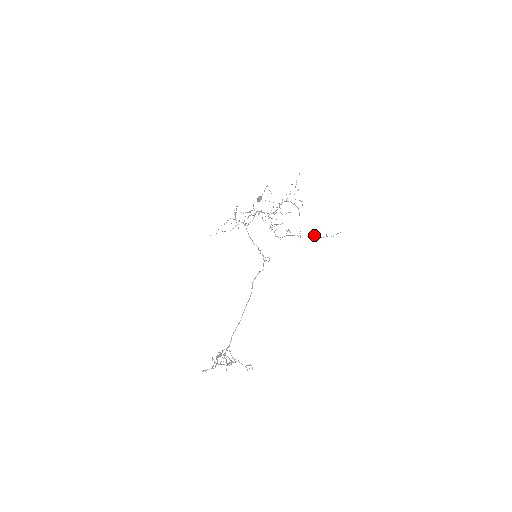
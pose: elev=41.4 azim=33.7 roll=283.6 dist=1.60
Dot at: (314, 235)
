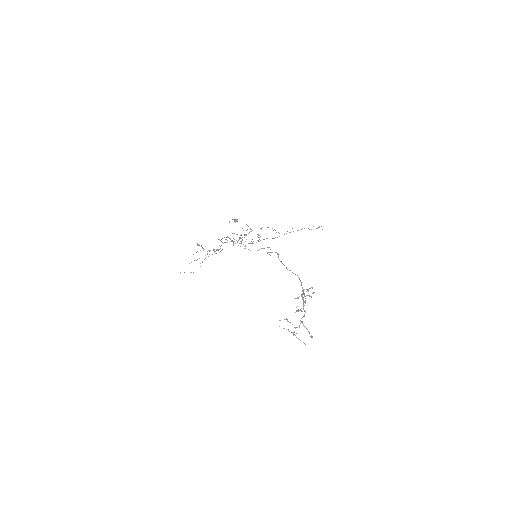
Dot at: (304, 228)
